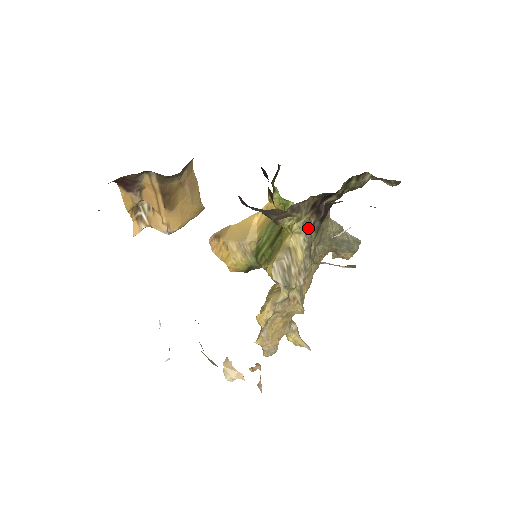
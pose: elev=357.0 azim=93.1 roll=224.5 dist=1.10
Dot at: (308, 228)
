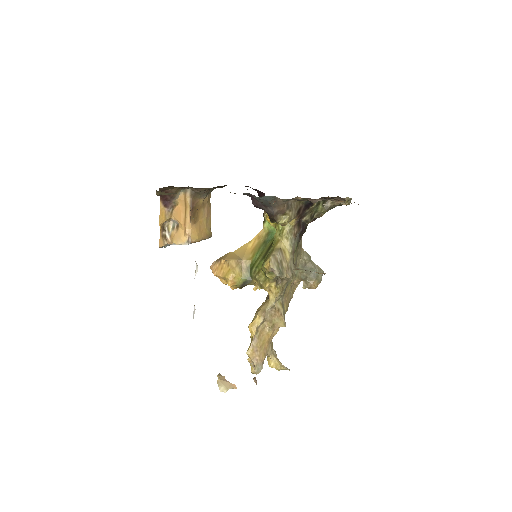
Dot at: (293, 236)
